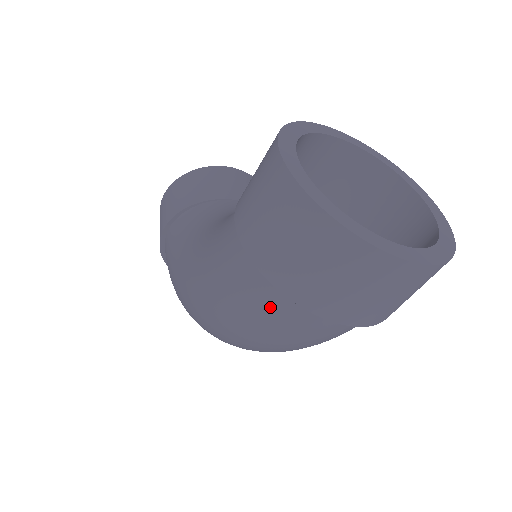
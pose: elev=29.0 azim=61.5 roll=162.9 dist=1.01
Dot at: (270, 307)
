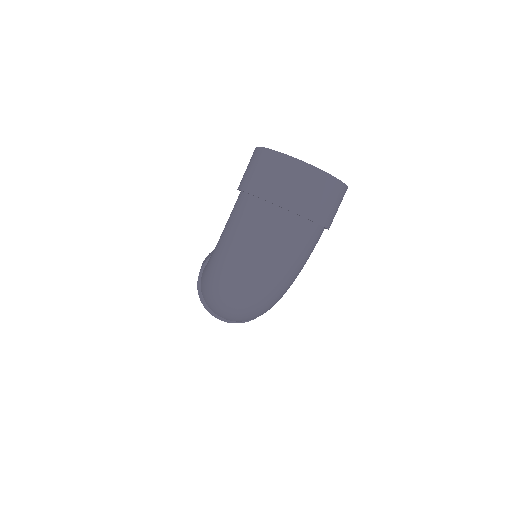
Dot at: (254, 216)
